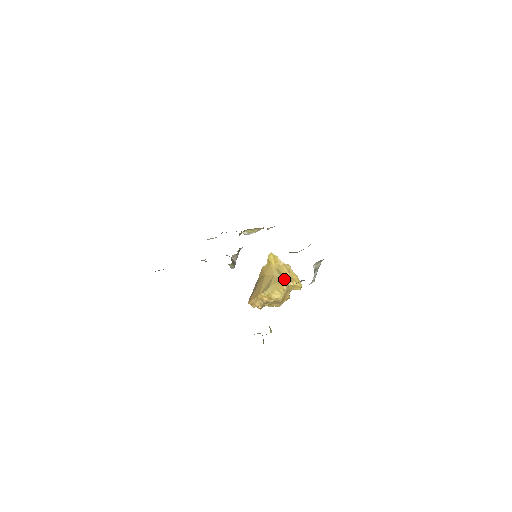
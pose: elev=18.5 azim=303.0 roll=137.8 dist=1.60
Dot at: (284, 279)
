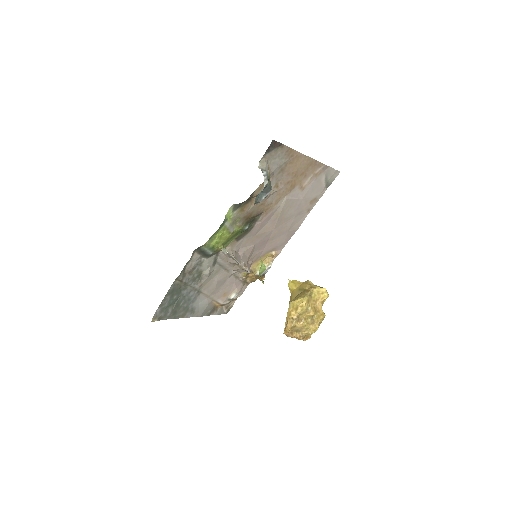
Dot at: (305, 290)
